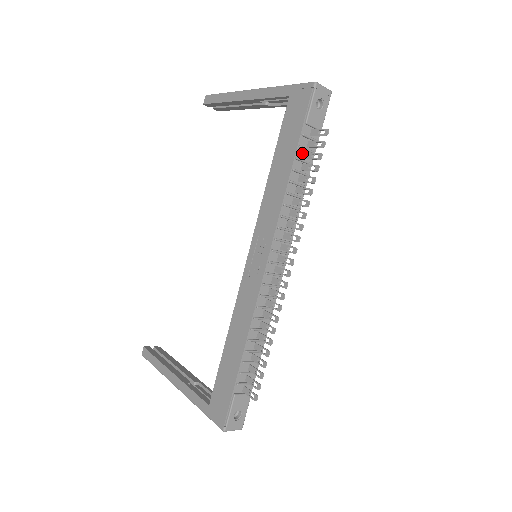
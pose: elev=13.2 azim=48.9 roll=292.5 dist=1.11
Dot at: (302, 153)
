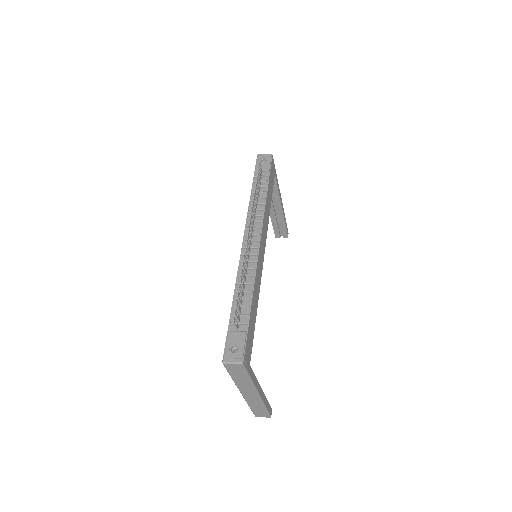
Dot at: occluded
